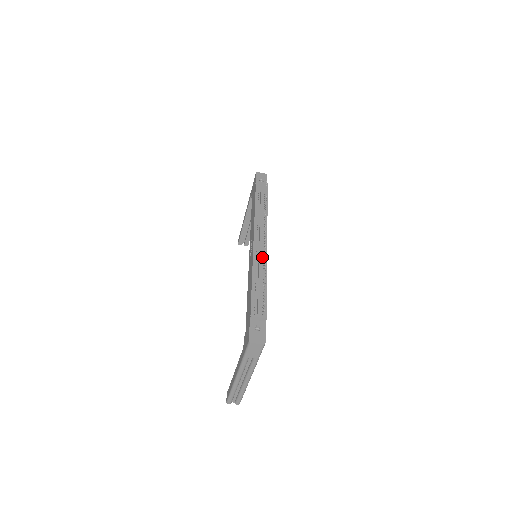
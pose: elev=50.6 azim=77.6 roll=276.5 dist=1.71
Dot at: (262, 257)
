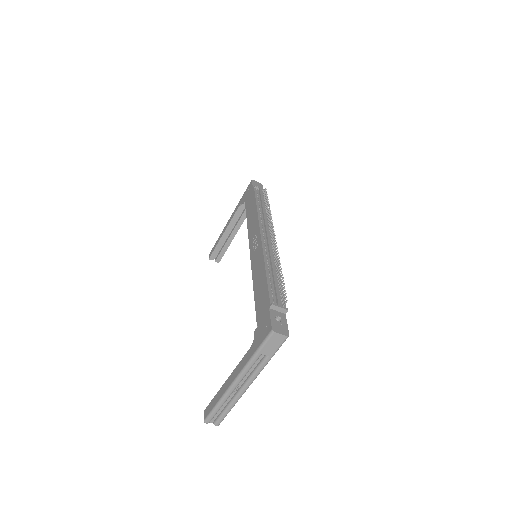
Dot at: (272, 252)
